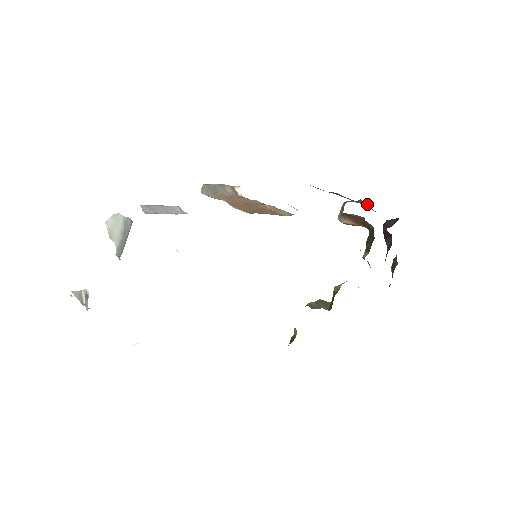
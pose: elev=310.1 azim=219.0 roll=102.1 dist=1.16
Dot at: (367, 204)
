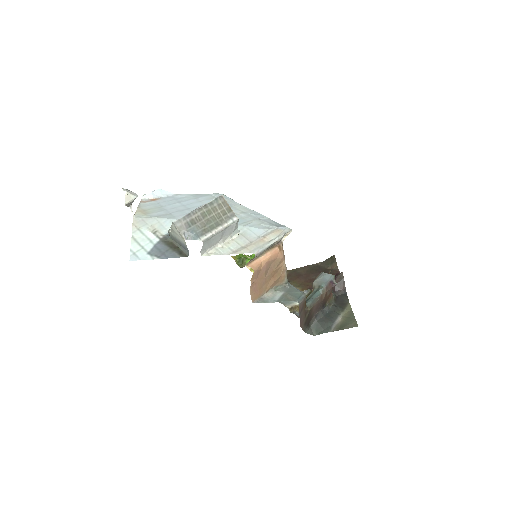
Dot at: (314, 319)
